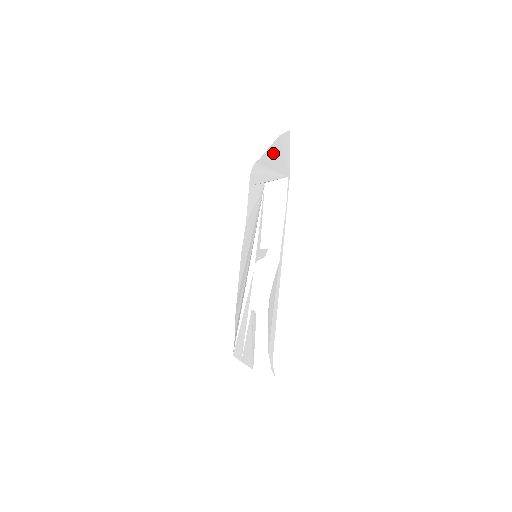
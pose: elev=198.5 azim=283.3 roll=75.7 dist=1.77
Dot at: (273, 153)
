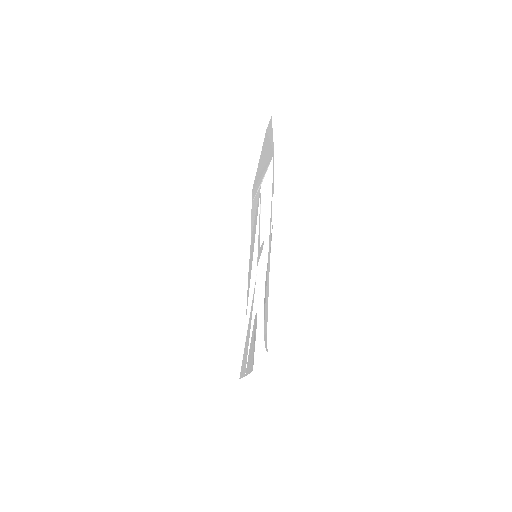
Dot at: (263, 151)
